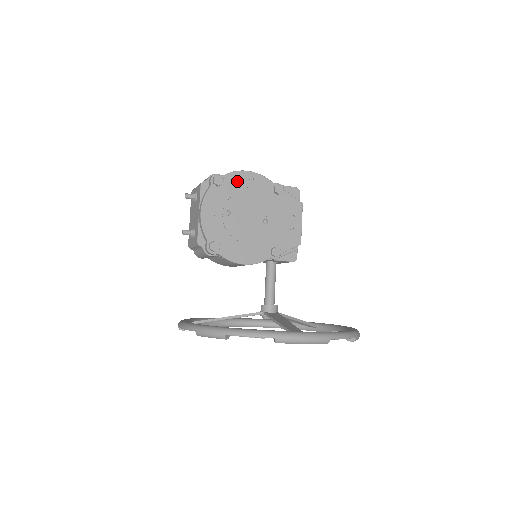
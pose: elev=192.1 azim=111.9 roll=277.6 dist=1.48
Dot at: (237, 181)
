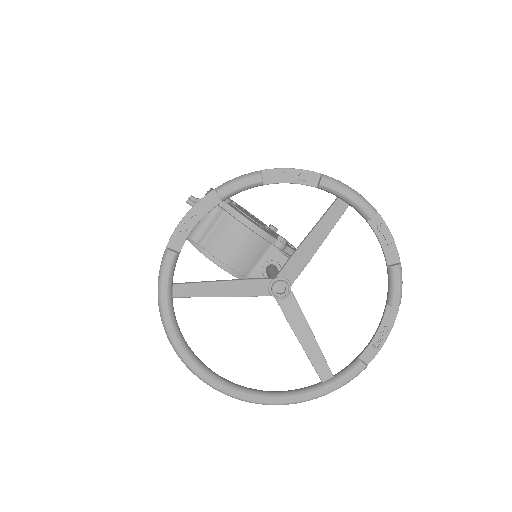
Dot at: occluded
